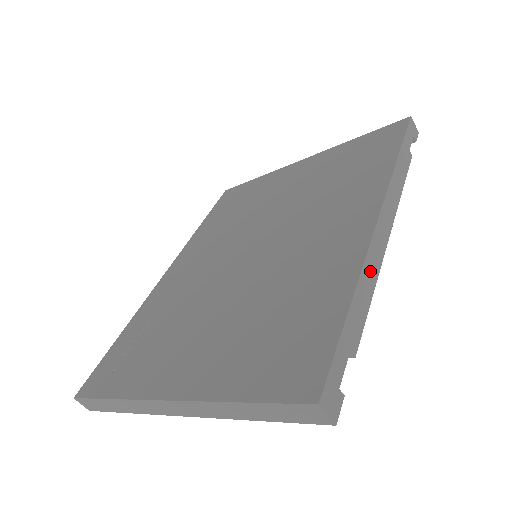
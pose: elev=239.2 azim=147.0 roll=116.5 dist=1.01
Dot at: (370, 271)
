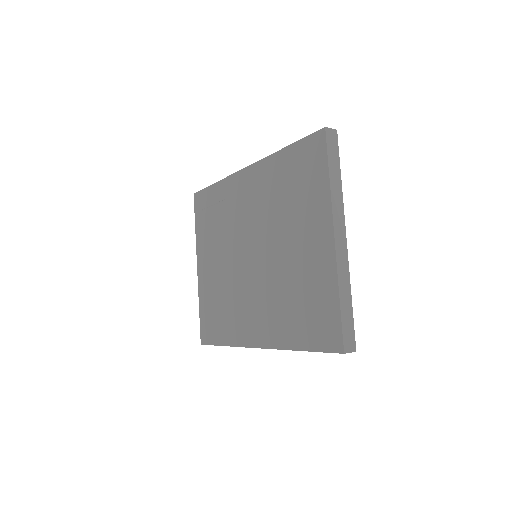
Dot at: occluded
